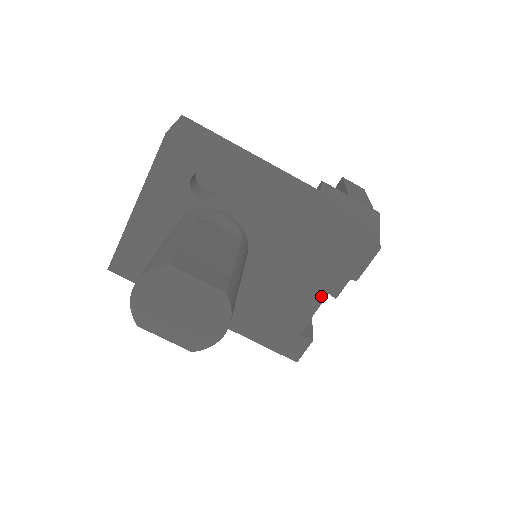
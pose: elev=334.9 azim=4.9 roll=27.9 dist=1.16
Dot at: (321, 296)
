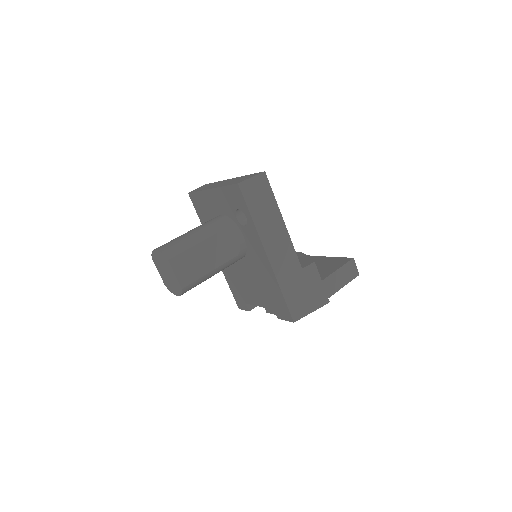
Dot at: (262, 305)
